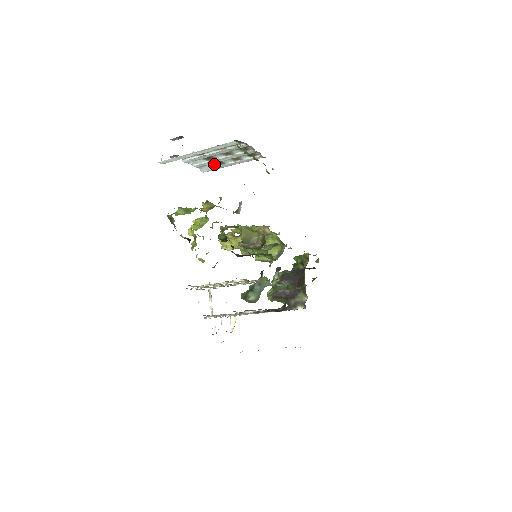
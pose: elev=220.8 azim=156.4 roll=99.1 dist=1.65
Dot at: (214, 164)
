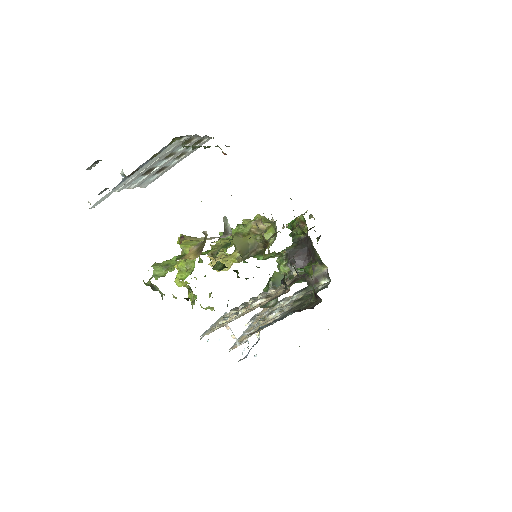
Dot at: (154, 174)
